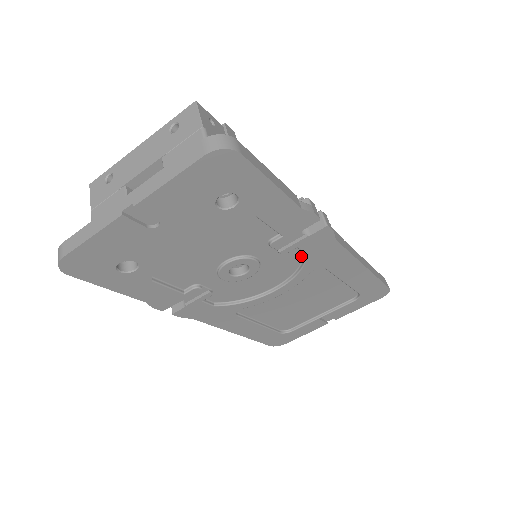
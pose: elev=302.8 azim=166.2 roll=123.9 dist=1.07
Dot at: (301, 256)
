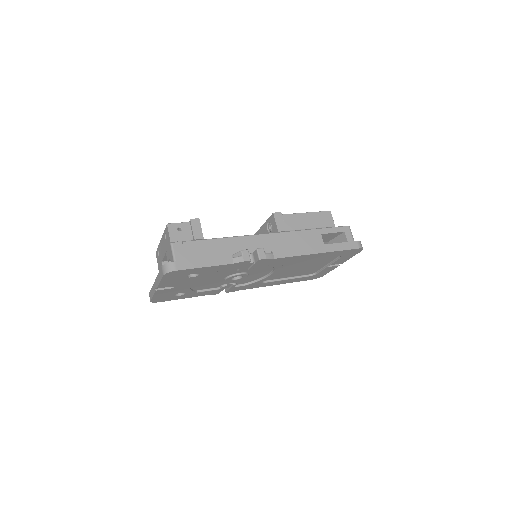
Dot at: occluded
